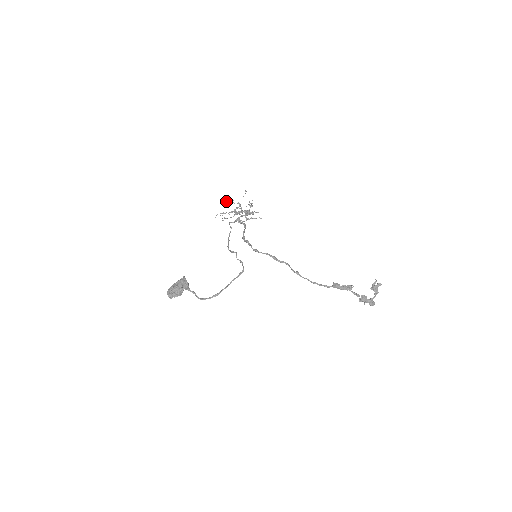
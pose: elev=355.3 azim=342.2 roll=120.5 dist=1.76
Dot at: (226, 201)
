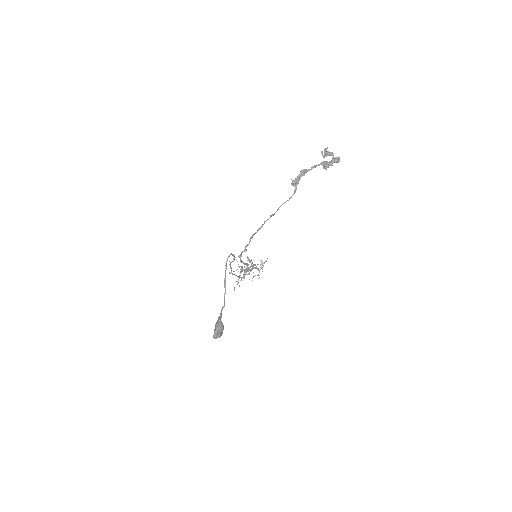
Dot at: occluded
